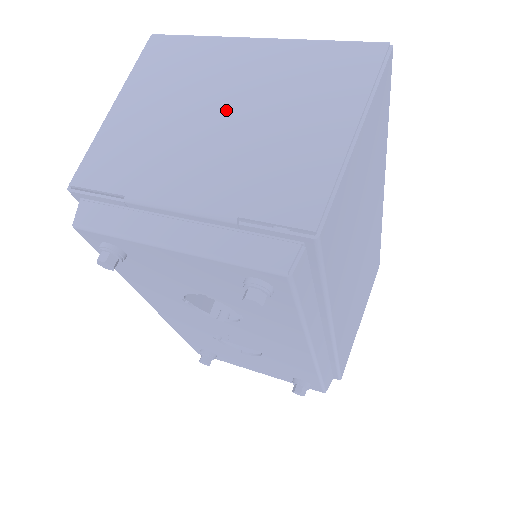
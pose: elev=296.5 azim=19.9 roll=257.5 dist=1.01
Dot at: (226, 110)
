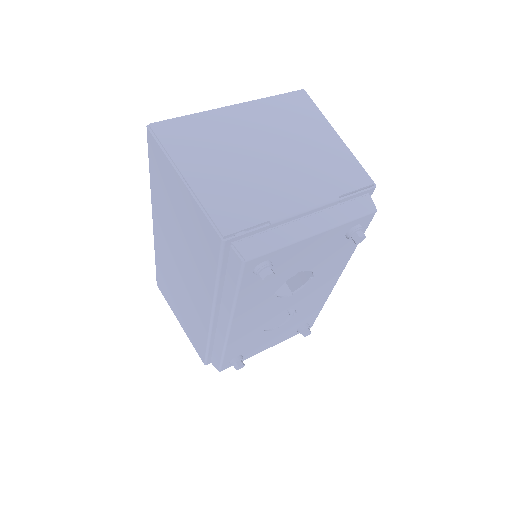
Dot at: (266, 150)
